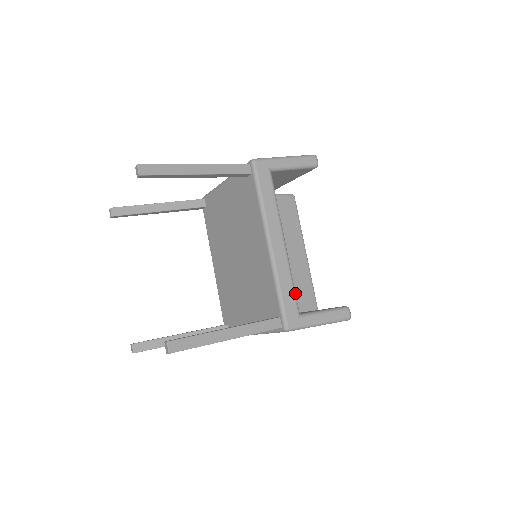
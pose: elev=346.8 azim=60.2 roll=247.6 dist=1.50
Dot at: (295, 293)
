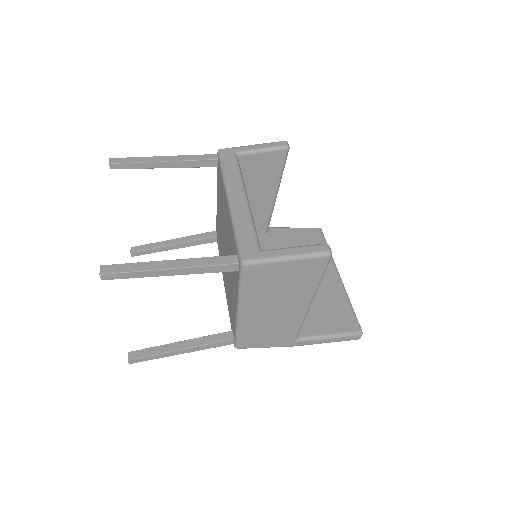
Dot at: (256, 233)
